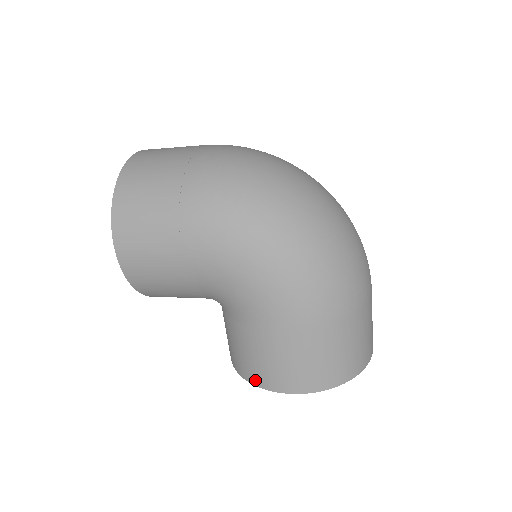
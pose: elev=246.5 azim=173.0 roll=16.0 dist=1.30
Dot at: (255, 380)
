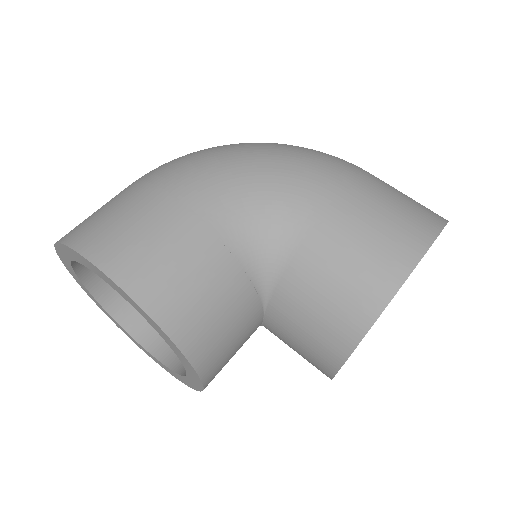
Dot at: (389, 283)
